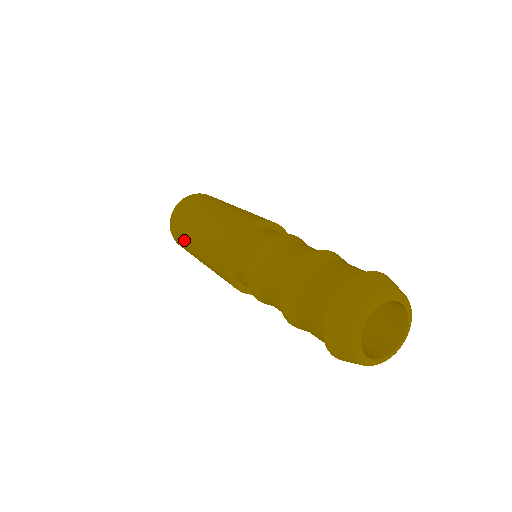
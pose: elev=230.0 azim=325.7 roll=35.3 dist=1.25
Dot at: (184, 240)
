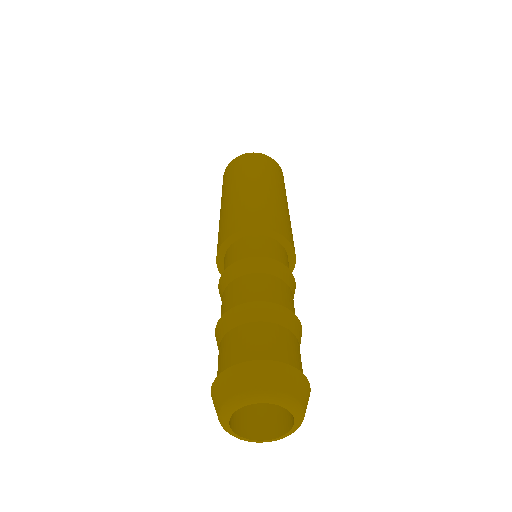
Dot at: occluded
